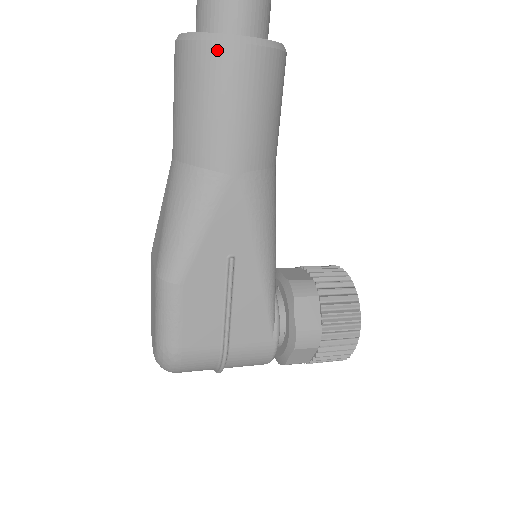
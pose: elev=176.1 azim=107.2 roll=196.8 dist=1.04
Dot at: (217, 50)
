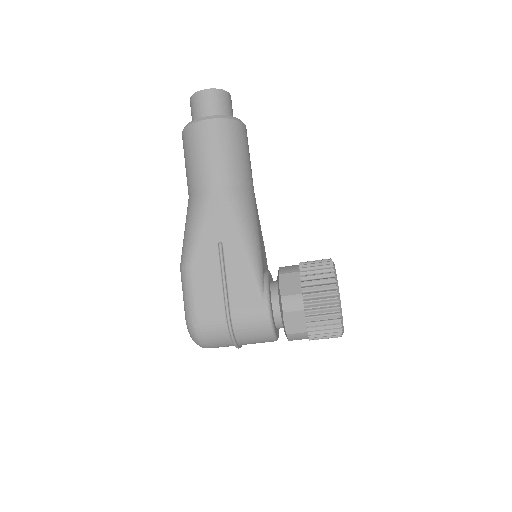
Dot at: (193, 128)
